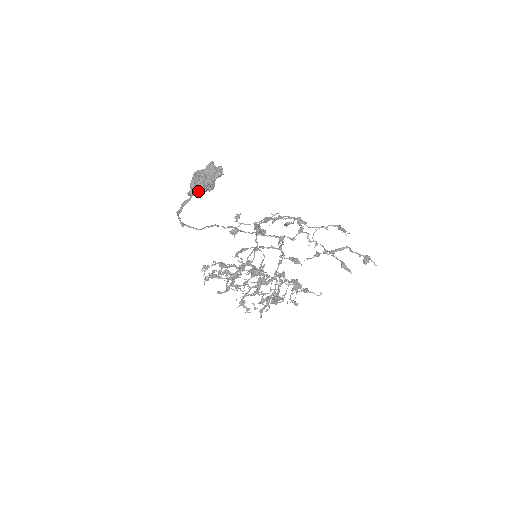
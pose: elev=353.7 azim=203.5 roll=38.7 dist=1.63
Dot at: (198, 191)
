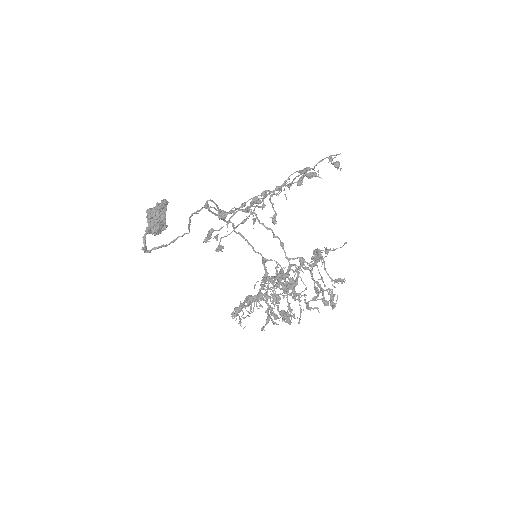
Dot at: (155, 227)
